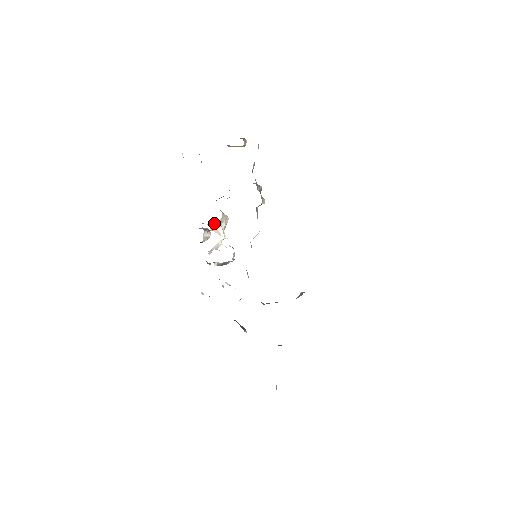
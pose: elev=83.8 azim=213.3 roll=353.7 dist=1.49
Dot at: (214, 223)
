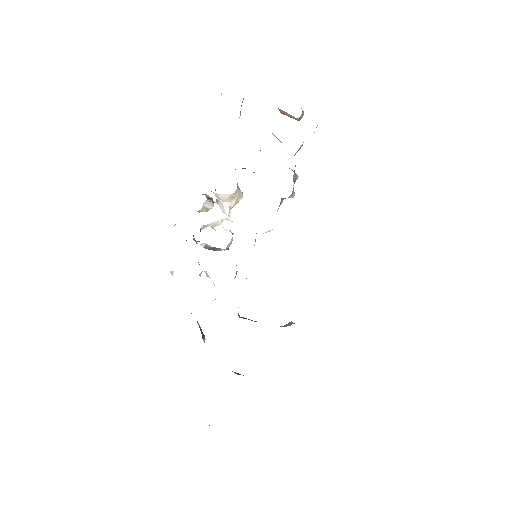
Dot at: (222, 195)
